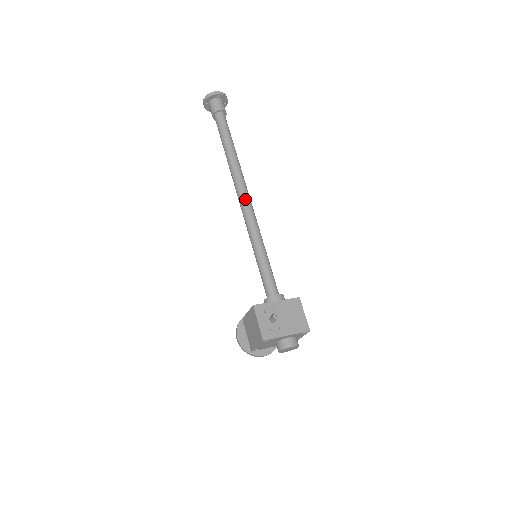
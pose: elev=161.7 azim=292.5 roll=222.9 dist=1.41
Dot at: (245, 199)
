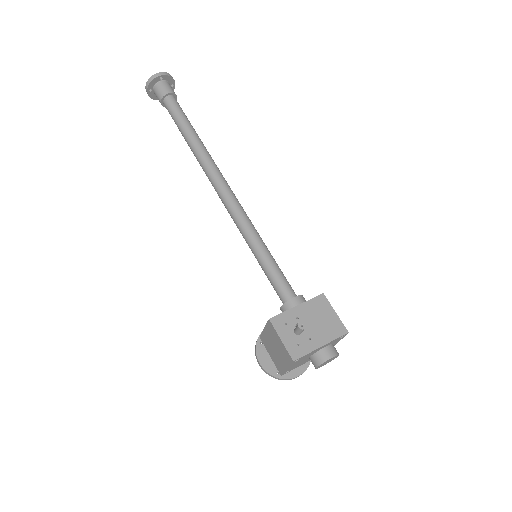
Dot at: (225, 190)
